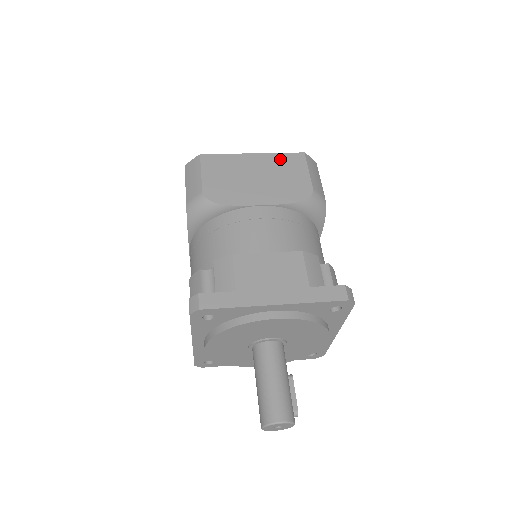
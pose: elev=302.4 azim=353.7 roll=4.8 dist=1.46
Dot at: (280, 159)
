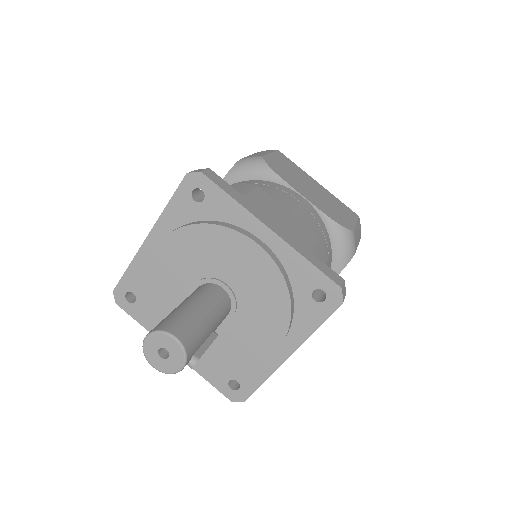
Dot at: (337, 201)
